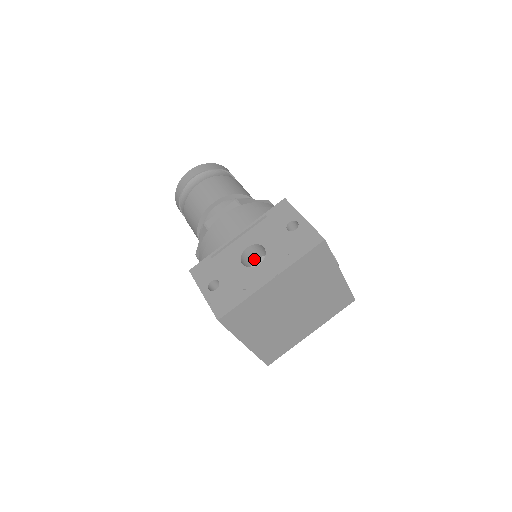
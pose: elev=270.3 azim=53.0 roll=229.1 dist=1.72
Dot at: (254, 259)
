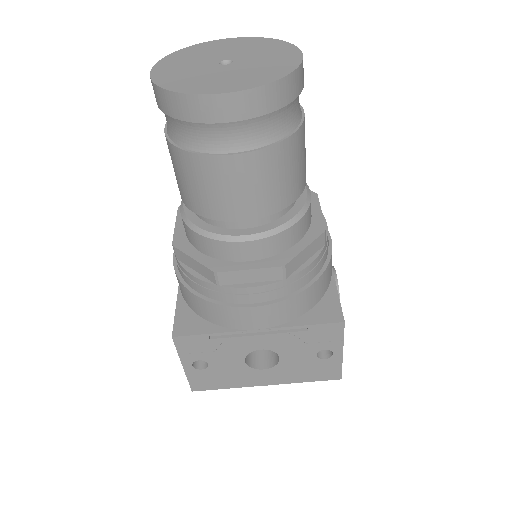
Dot at: occluded
